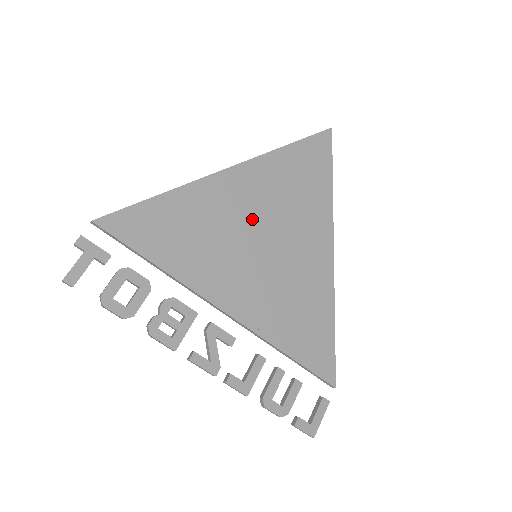
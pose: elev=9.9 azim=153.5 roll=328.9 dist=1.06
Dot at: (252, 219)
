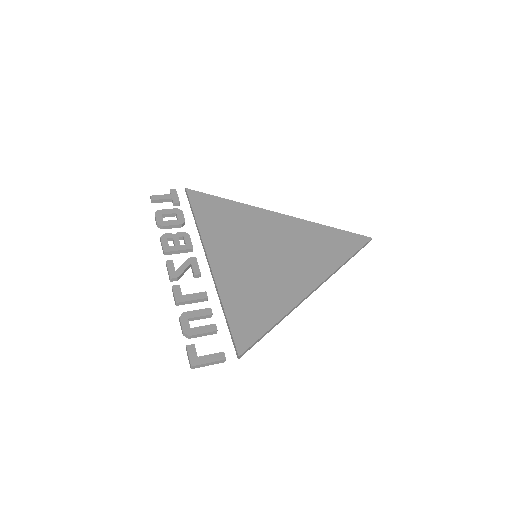
Dot at: (269, 238)
